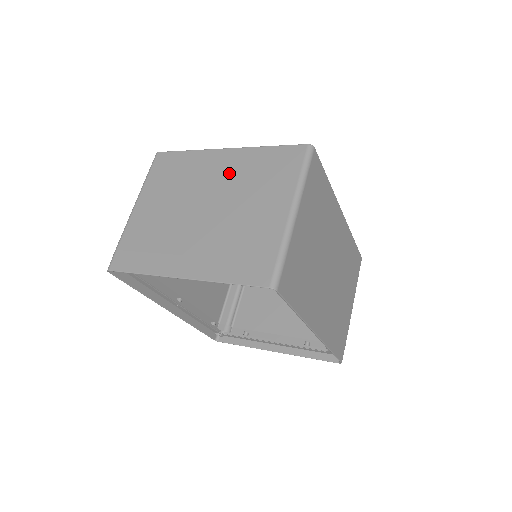
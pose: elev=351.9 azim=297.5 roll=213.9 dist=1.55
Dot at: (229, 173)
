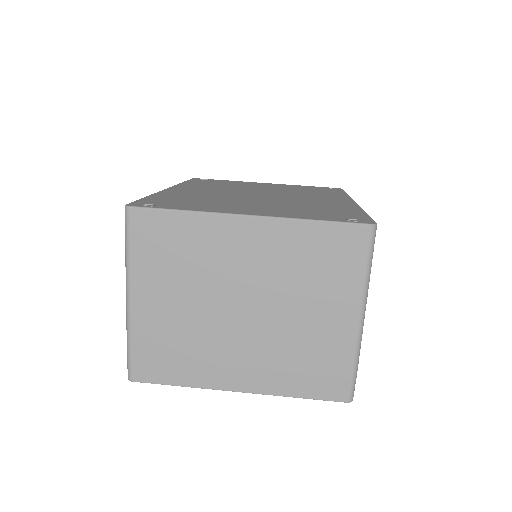
Dot at: (264, 259)
